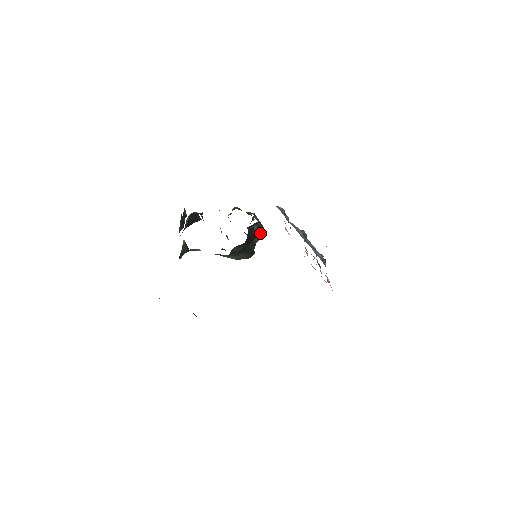
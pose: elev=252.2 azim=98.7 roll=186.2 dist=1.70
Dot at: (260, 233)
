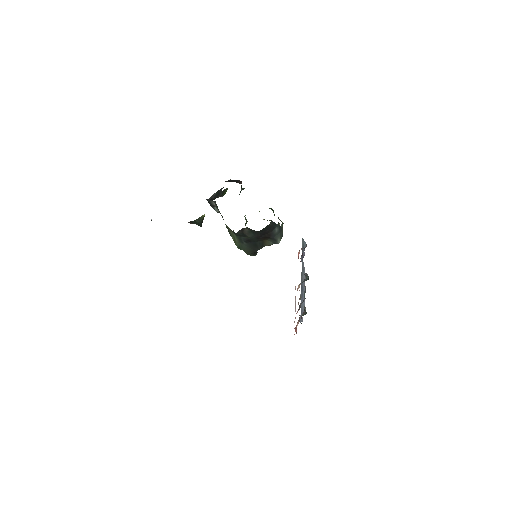
Dot at: (276, 239)
